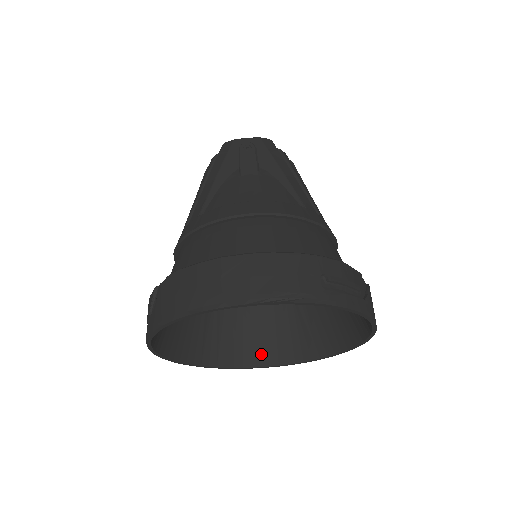
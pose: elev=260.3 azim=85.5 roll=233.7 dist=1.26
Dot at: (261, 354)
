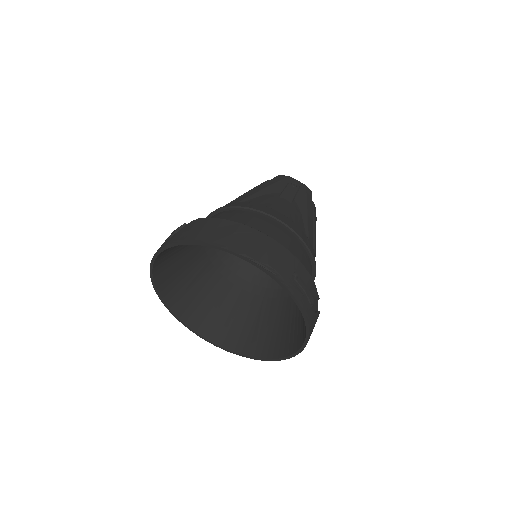
Dot at: (214, 332)
